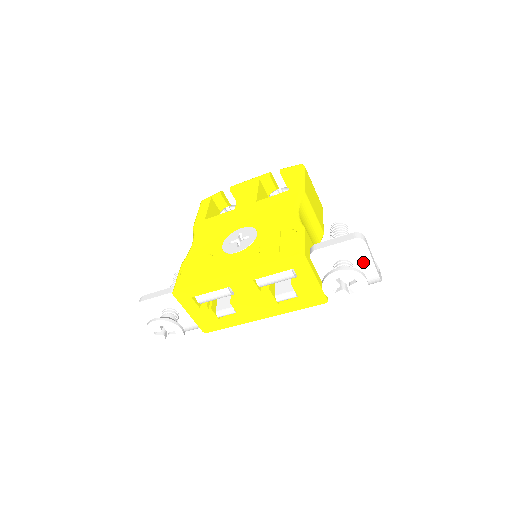
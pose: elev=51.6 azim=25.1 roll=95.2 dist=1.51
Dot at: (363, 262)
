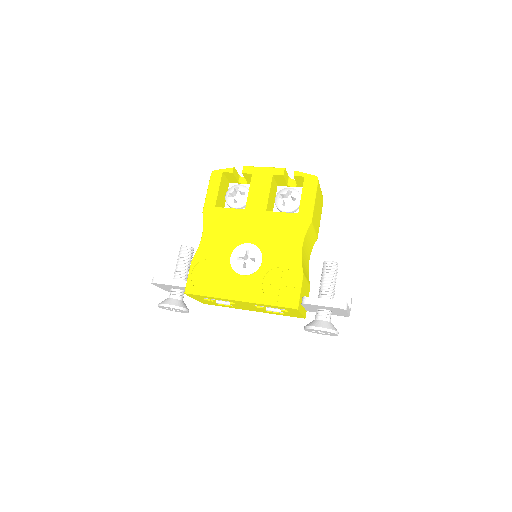
Dot at: (340, 313)
